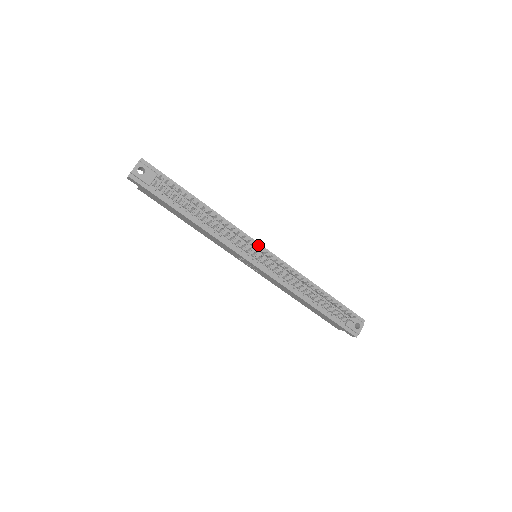
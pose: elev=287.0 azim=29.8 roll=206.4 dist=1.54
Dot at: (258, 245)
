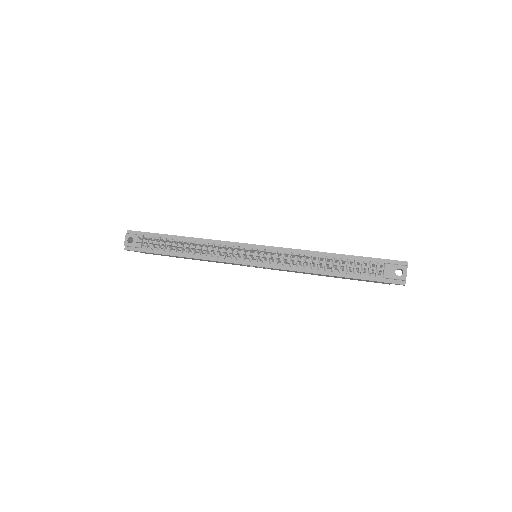
Dot at: (250, 246)
